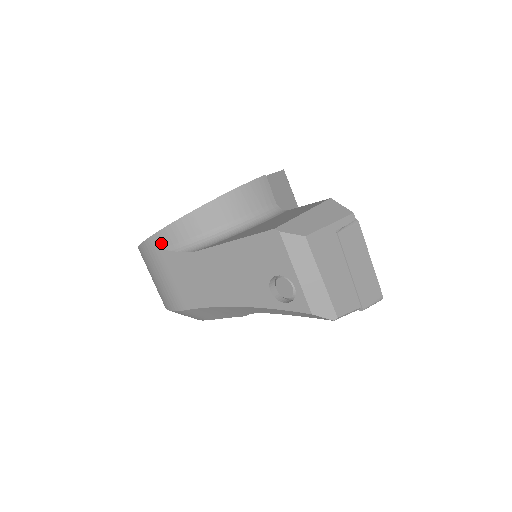
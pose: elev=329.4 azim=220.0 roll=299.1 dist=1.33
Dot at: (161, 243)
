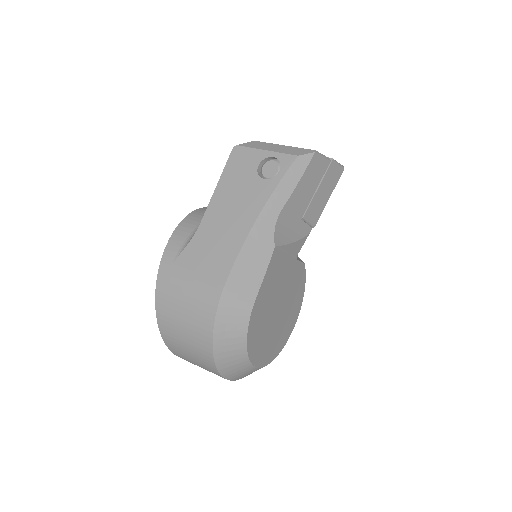
Dot at: (171, 257)
